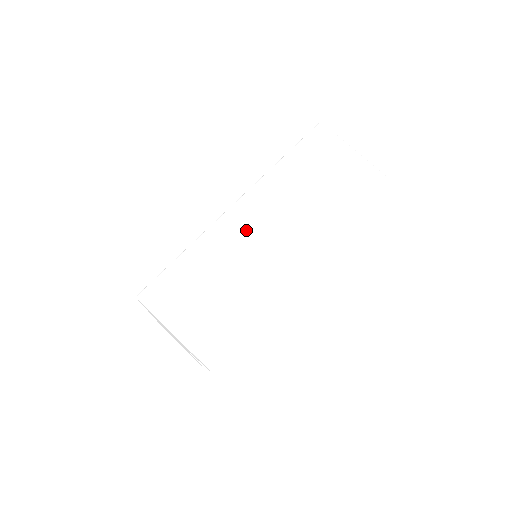
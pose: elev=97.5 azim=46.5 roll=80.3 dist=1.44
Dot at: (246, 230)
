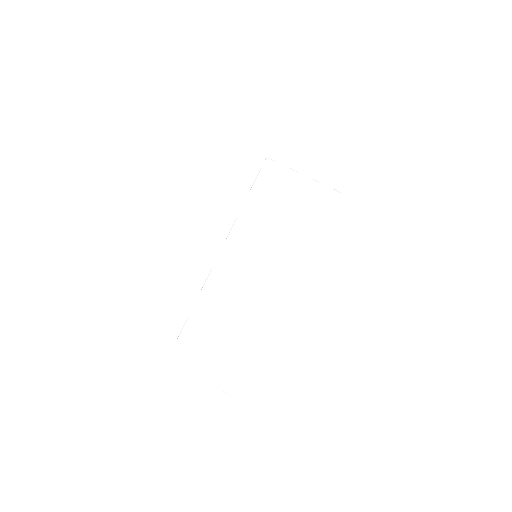
Dot at: (230, 286)
